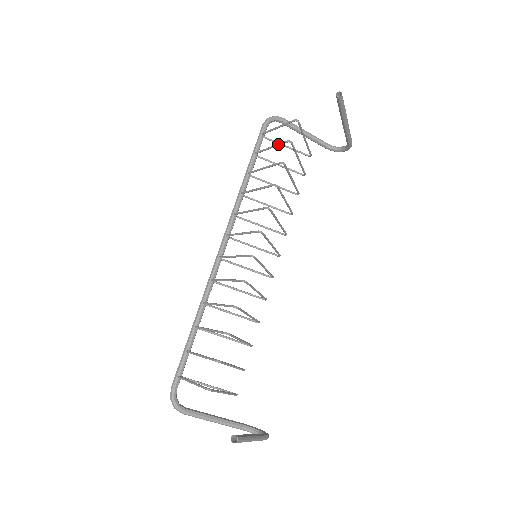
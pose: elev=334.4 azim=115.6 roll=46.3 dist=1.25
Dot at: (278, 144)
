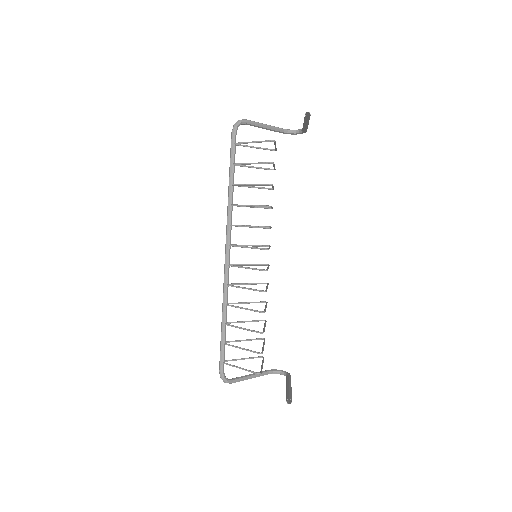
Dot at: (260, 163)
